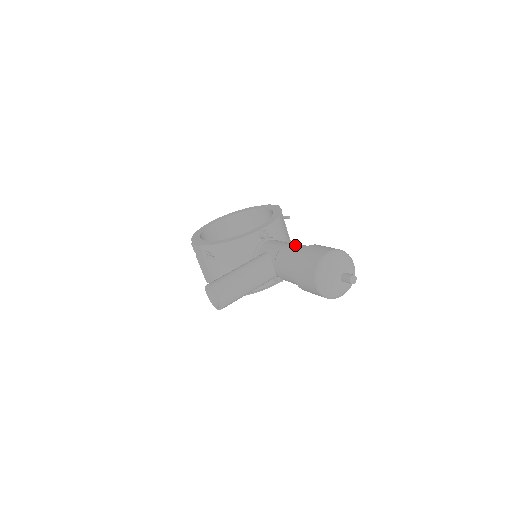
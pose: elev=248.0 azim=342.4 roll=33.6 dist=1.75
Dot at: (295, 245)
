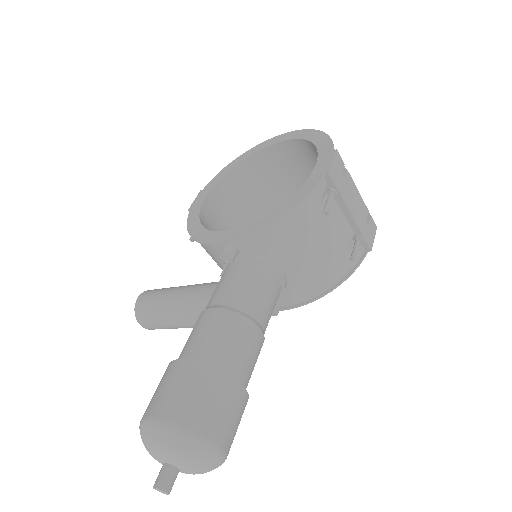
Dot at: (206, 326)
